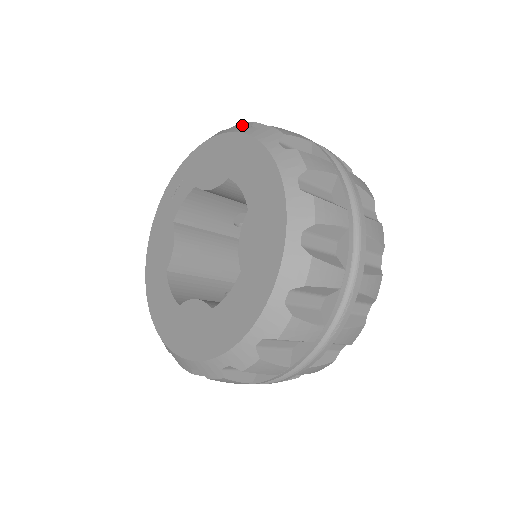
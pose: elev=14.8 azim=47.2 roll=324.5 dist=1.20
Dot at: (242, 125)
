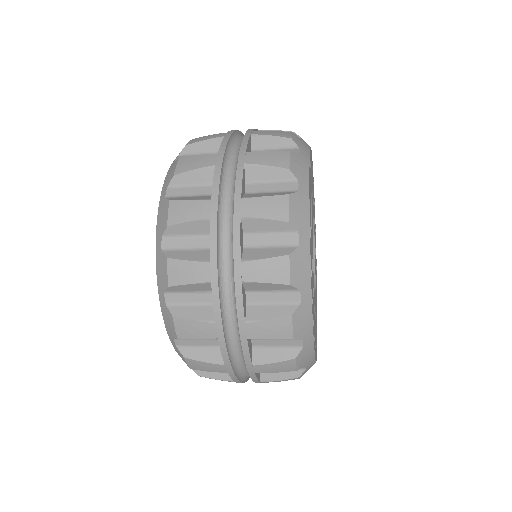
Dot at: occluded
